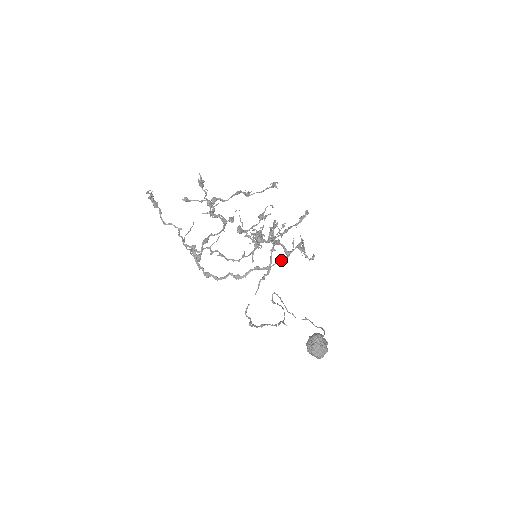
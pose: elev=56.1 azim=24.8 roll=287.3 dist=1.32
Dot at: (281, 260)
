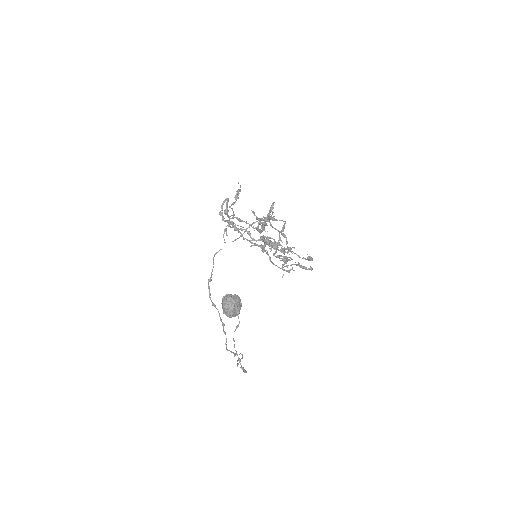
Dot at: occluded
